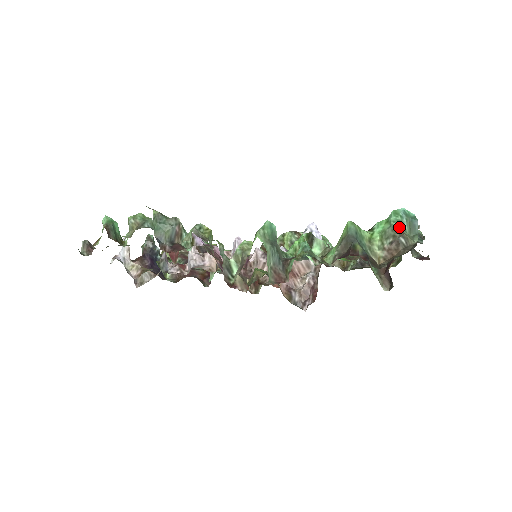
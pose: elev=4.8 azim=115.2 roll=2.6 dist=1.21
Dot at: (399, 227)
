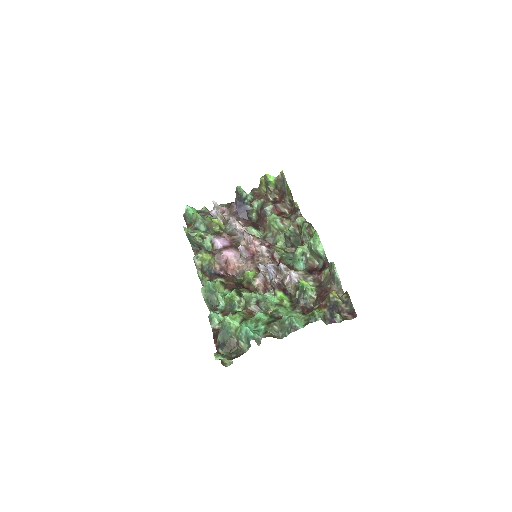
Dot at: (239, 339)
